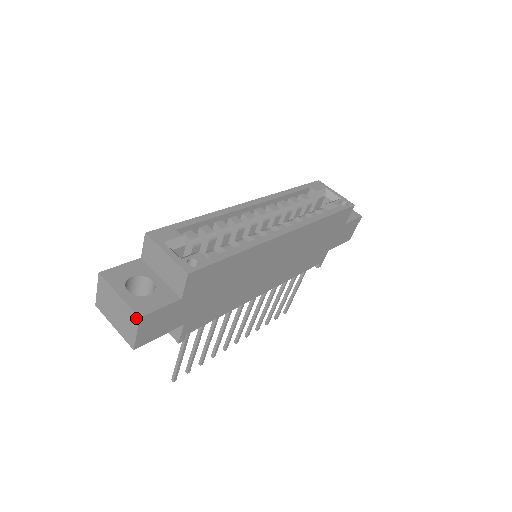
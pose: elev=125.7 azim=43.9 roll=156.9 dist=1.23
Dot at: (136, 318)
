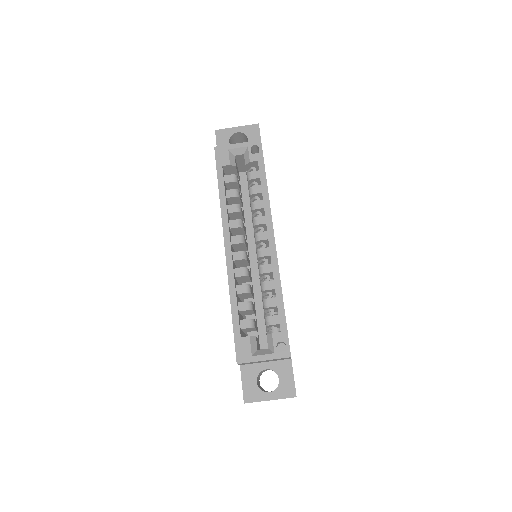
Dot at: occluded
